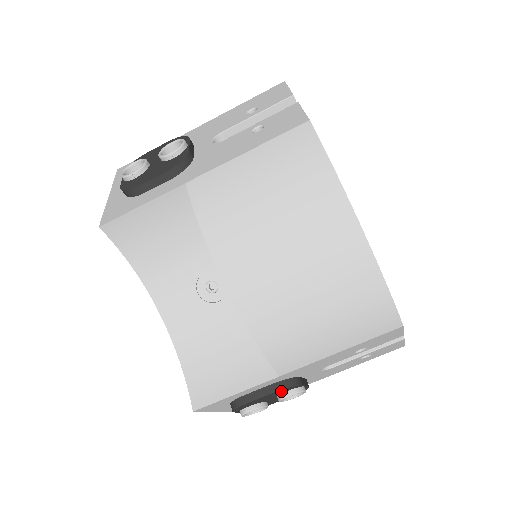
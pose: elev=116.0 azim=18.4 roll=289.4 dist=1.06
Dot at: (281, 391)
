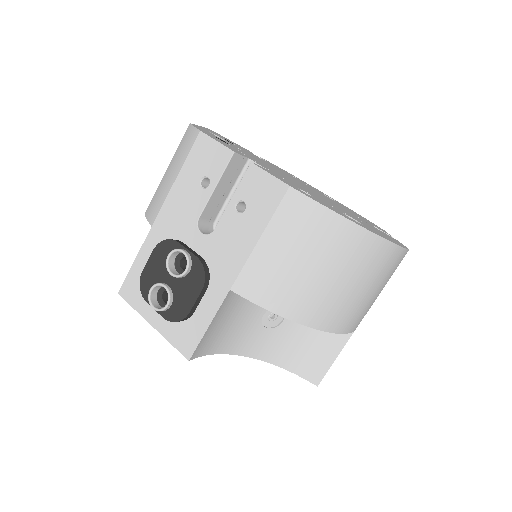
Dot at: occluded
